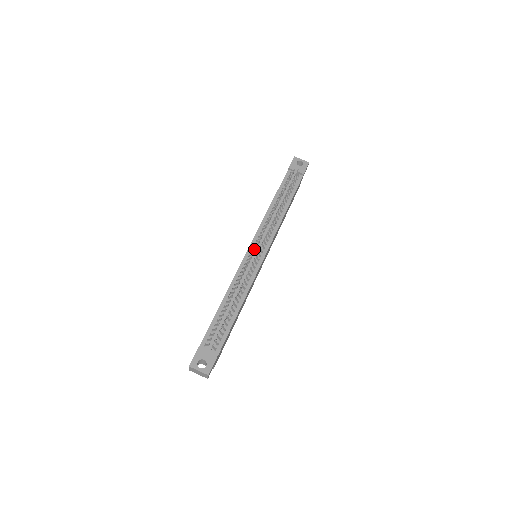
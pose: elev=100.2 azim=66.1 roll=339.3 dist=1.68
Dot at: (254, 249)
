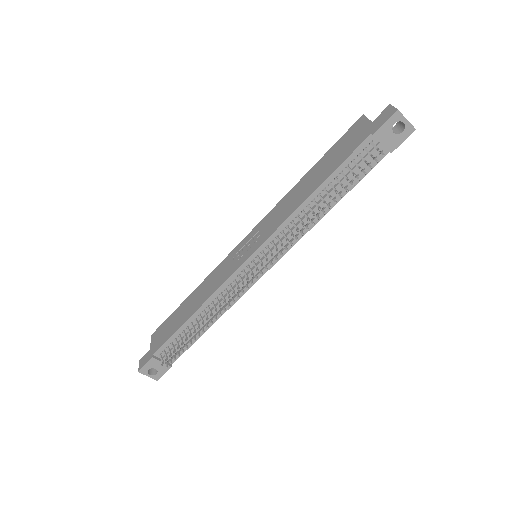
Dot at: (251, 275)
